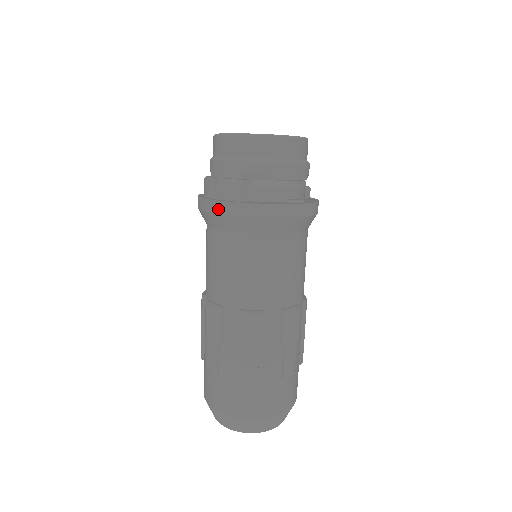
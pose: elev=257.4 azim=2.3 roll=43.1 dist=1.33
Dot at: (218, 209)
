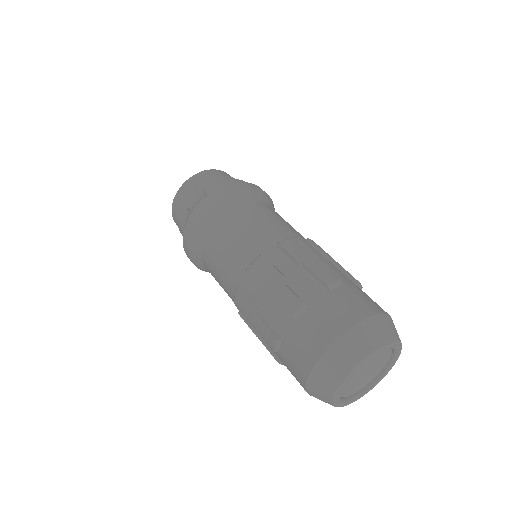
Dot at: (245, 185)
